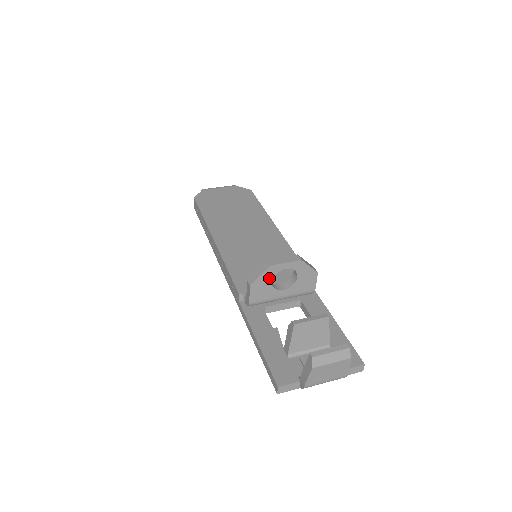
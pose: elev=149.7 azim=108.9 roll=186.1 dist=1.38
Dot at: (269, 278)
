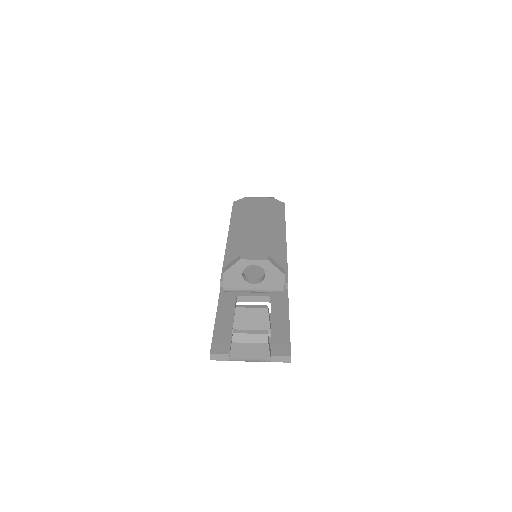
Dot at: (240, 270)
